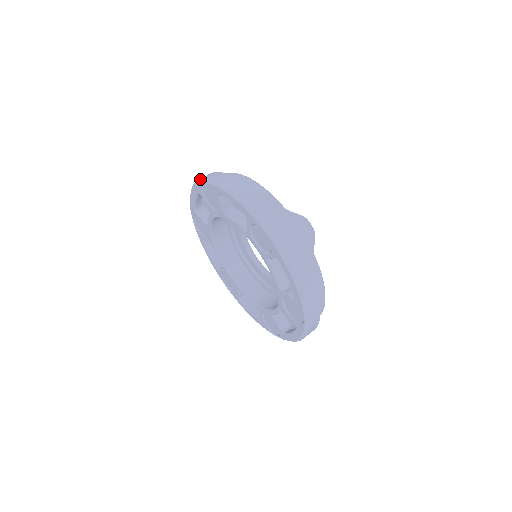
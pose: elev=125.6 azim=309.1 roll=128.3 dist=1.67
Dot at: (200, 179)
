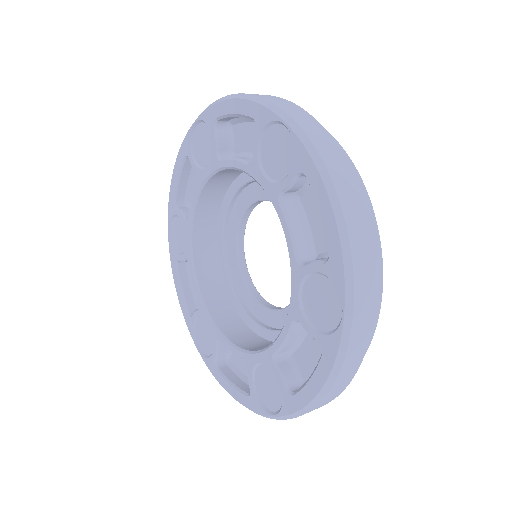
Dot at: occluded
